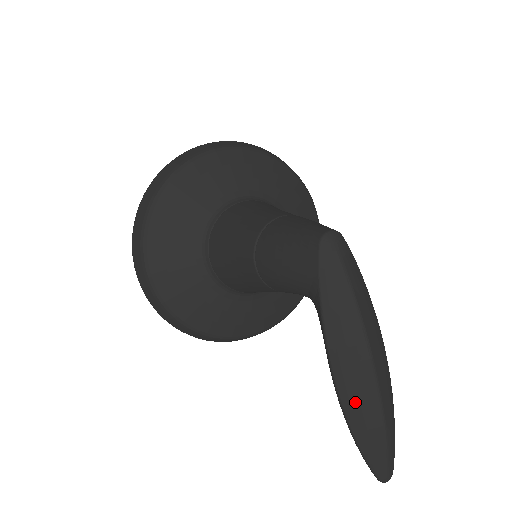
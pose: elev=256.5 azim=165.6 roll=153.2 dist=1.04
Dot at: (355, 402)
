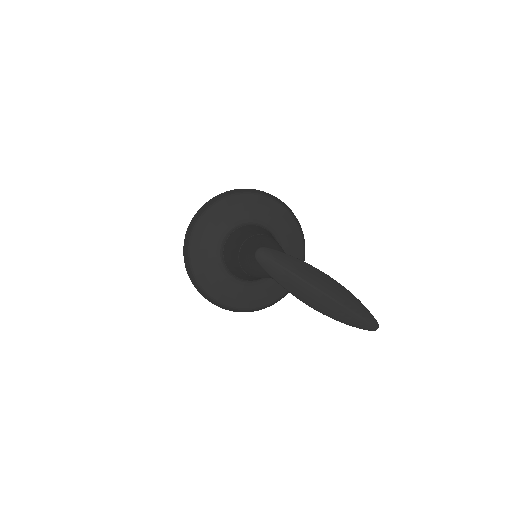
Dot at: (327, 310)
